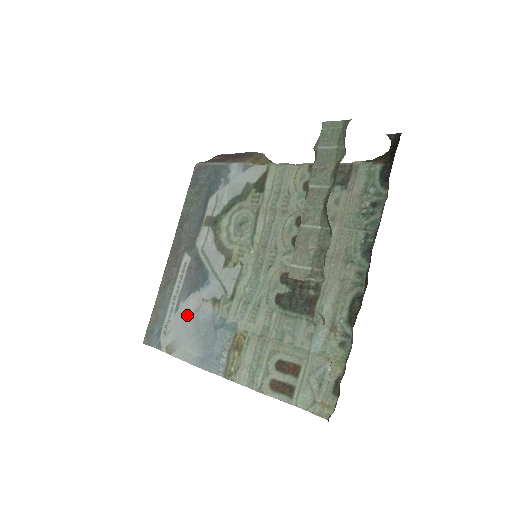
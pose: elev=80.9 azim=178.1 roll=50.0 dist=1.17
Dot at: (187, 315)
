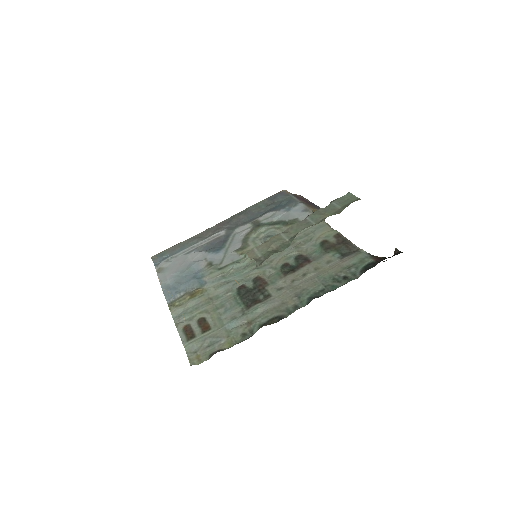
Dot at: (188, 260)
